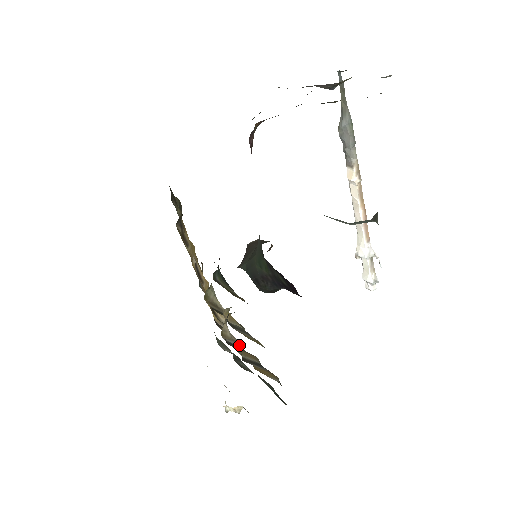
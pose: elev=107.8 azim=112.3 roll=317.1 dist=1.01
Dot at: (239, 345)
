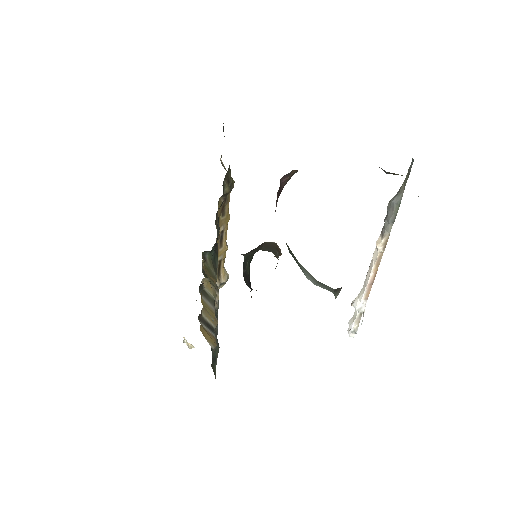
Dot at: occluded
